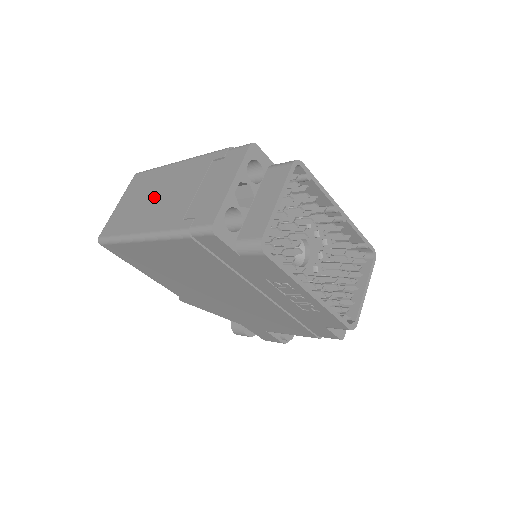
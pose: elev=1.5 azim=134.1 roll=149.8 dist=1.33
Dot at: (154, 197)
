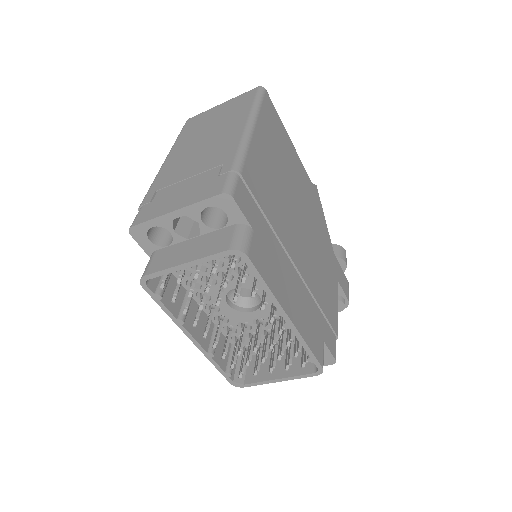
Dot at: (207, 136)
